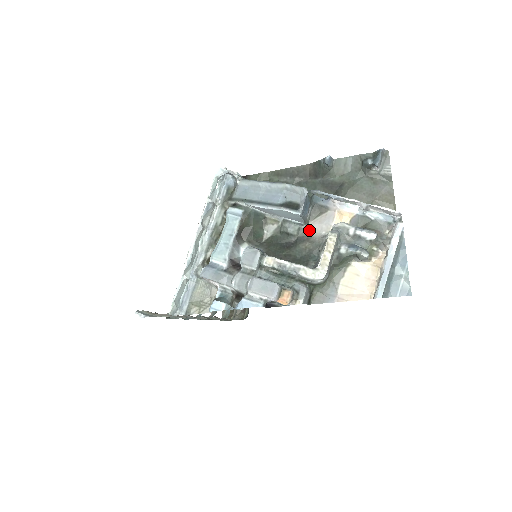
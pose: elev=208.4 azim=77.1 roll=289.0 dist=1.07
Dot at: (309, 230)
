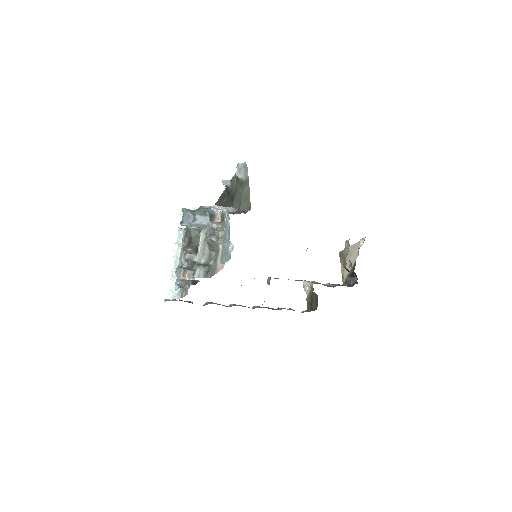
Dot at: occluded
